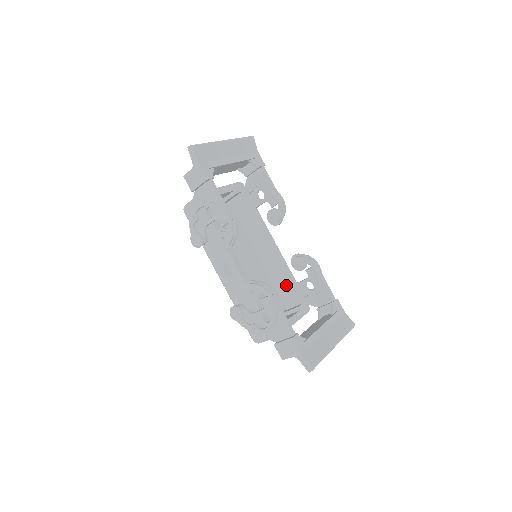
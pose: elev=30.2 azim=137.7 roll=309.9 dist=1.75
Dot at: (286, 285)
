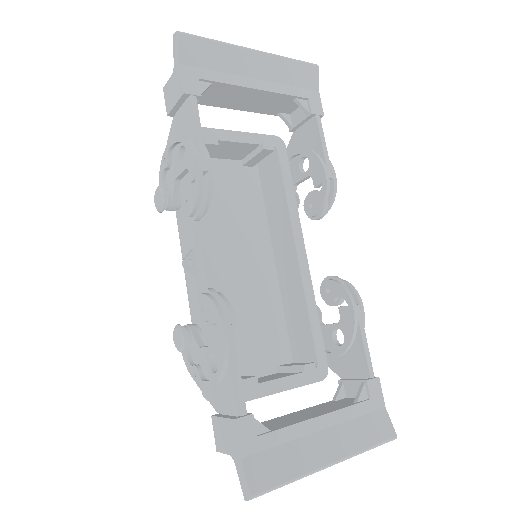
Dot at: (301, 322)
